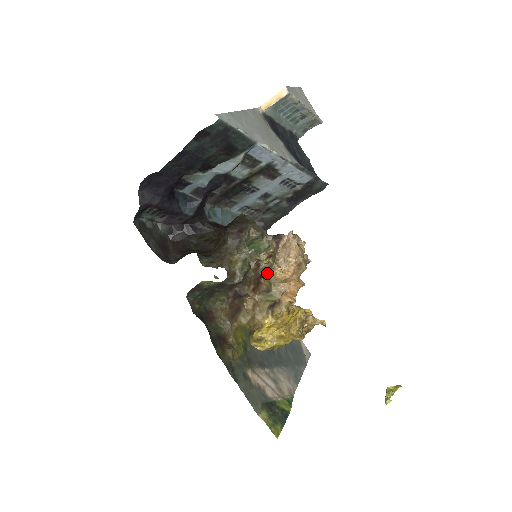
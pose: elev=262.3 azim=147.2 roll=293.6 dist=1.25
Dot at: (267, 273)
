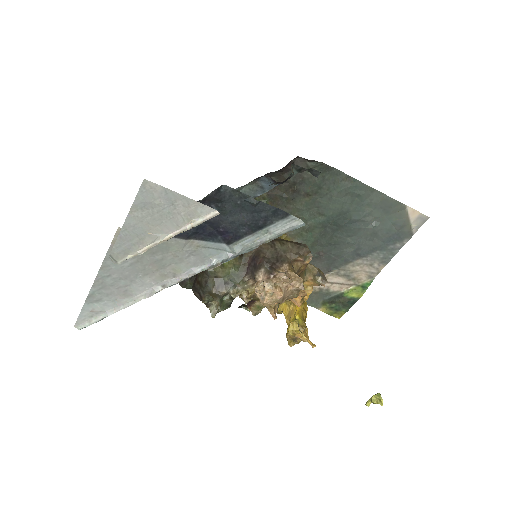
Dot at: (253, 300)
